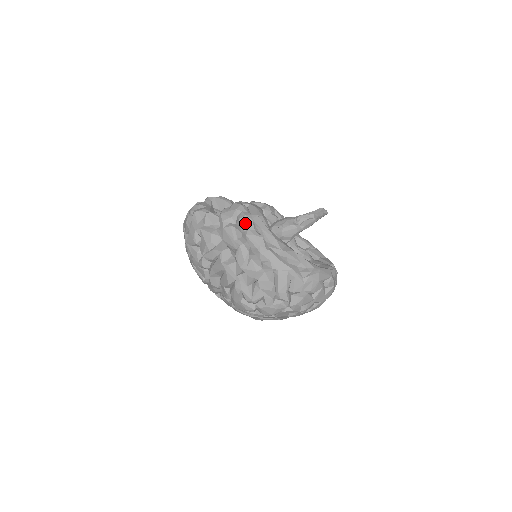
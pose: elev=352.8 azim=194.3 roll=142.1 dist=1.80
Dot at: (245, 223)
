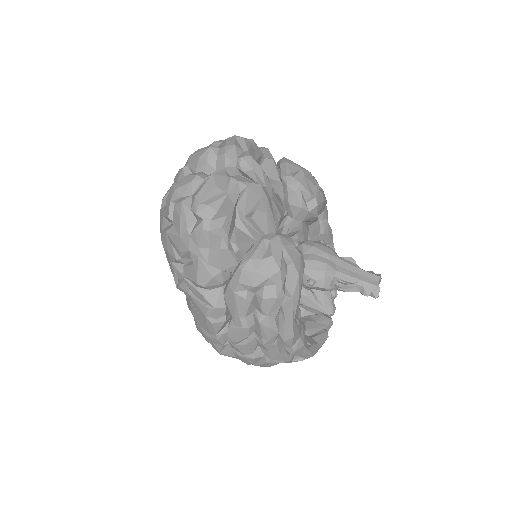
Dot at: (269, 307)
